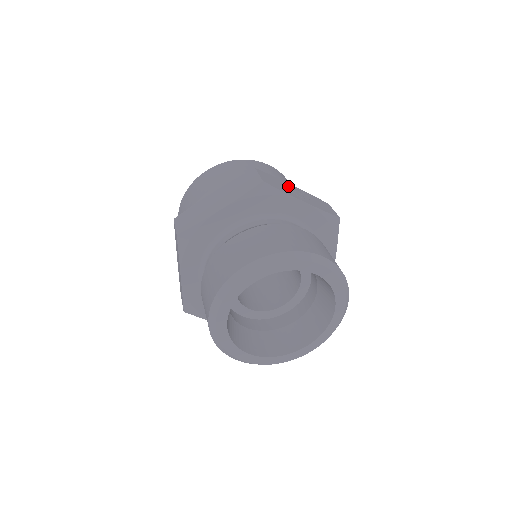
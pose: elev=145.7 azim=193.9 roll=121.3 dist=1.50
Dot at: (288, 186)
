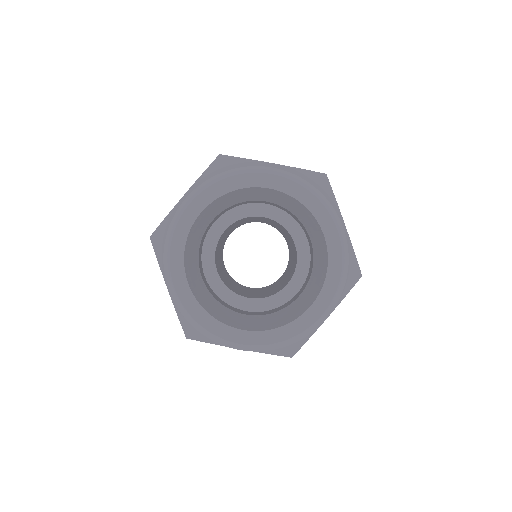
Dot at: occluded
